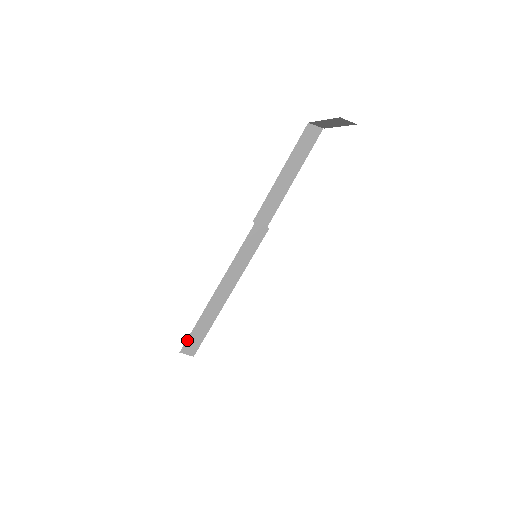
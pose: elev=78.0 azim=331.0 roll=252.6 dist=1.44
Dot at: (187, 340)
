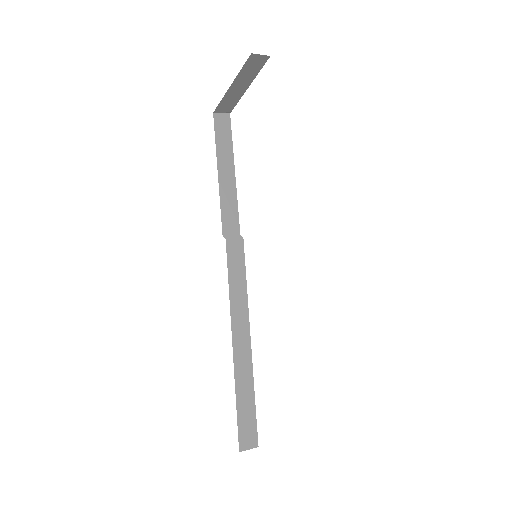
Dot at: (238, 428)
